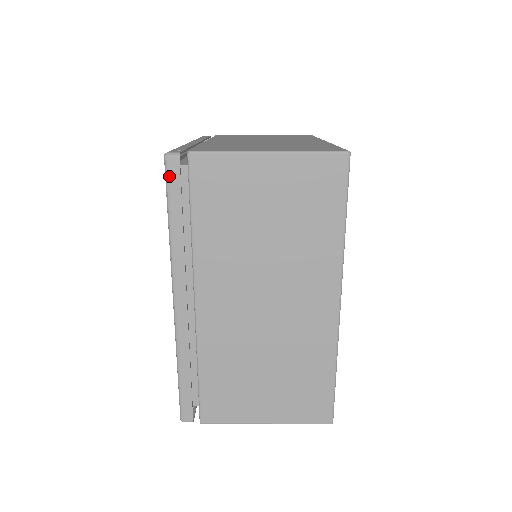
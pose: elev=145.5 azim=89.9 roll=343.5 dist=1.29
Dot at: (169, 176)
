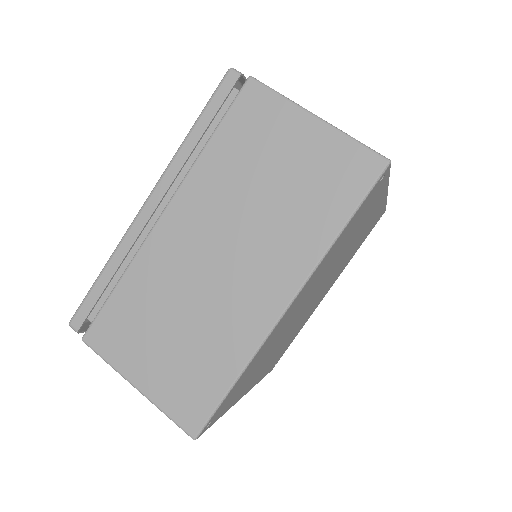
Dot at: (220, 87)
